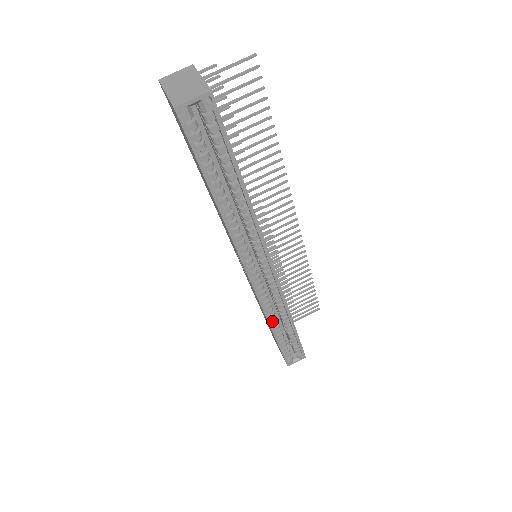
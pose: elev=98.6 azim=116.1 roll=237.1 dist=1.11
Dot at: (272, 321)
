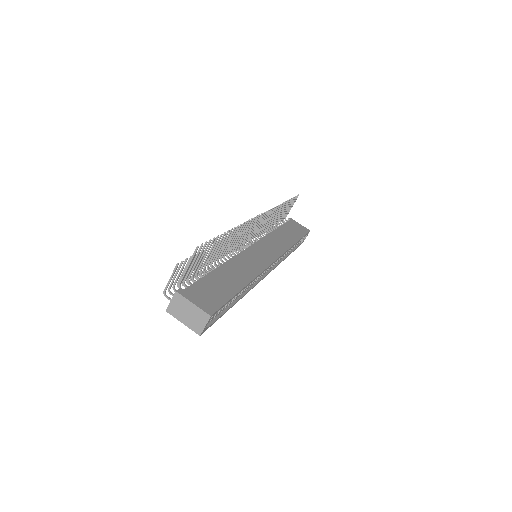
Dot at: (284, 256)
